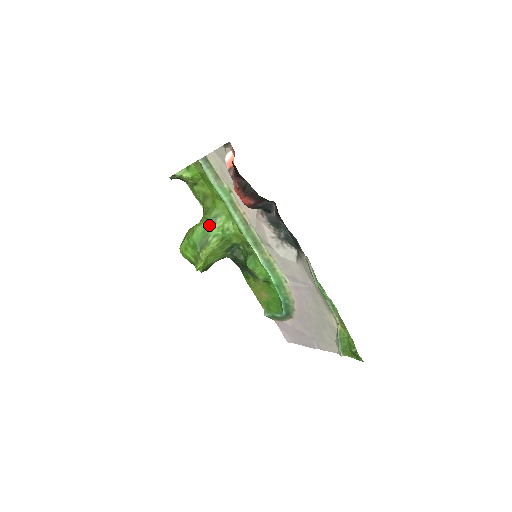
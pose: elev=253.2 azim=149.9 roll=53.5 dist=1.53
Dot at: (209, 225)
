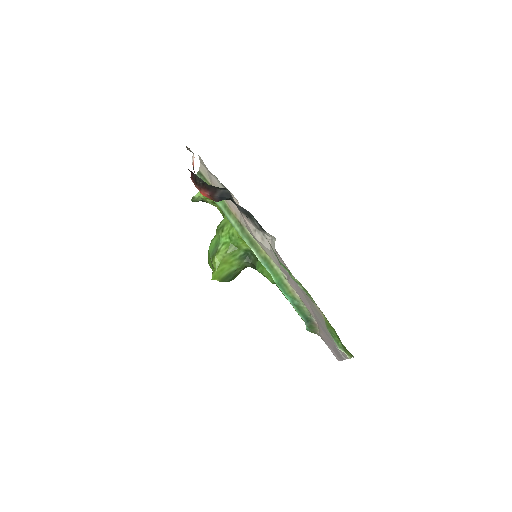
Dot at: (219, 235)
